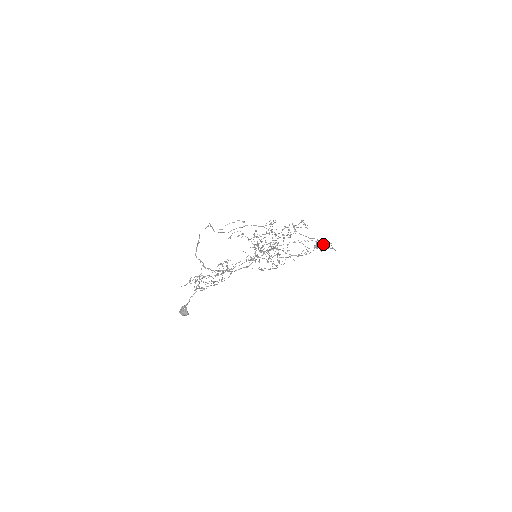
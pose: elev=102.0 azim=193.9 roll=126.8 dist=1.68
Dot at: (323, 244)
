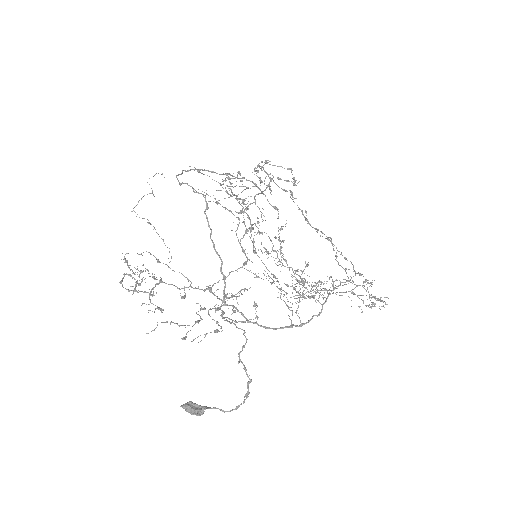
Dot at: occluded
